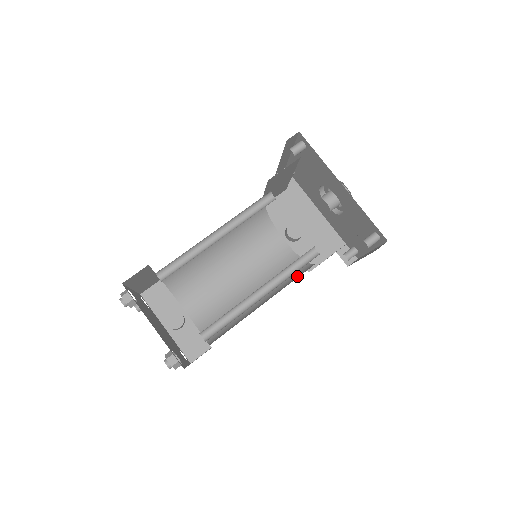
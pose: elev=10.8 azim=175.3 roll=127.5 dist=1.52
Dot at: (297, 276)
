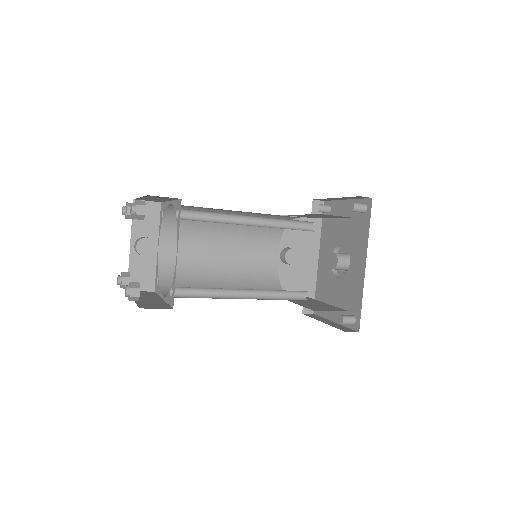
Dot at: occluded
